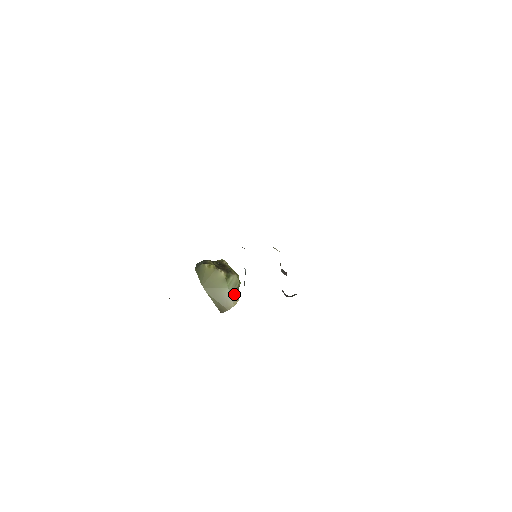
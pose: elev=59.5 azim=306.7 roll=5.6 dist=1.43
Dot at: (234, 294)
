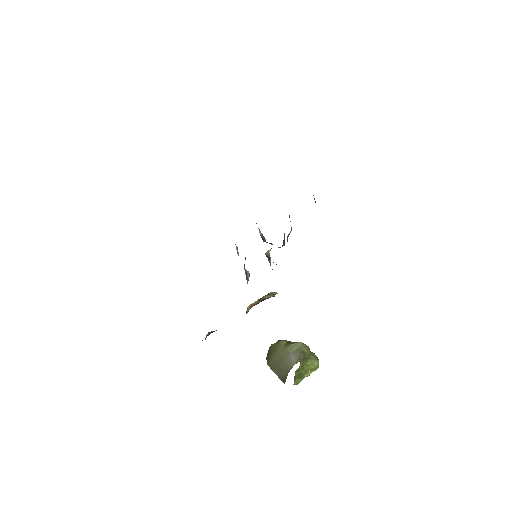
Dot at: (296, 357)
